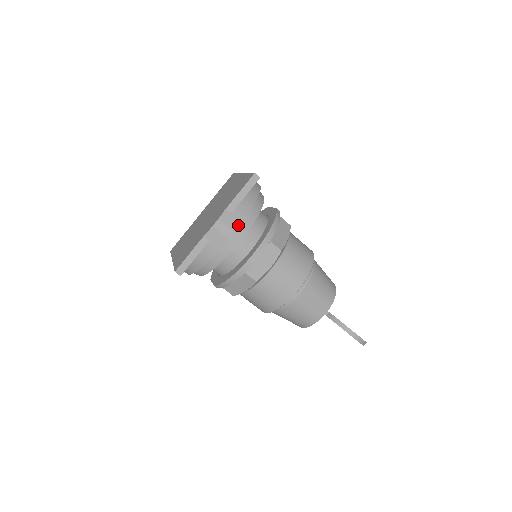
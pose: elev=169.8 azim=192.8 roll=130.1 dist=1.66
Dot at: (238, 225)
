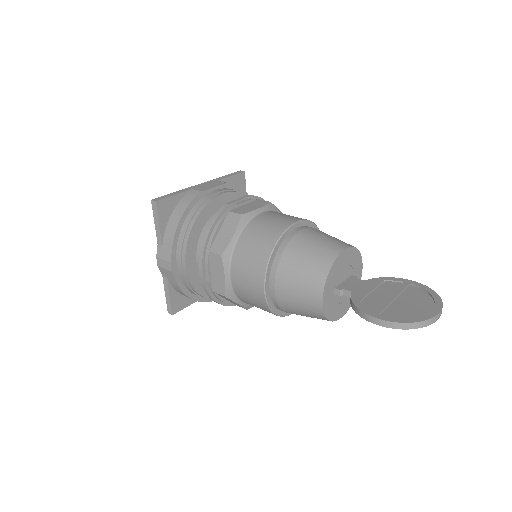
Dot at: (170, 254)
